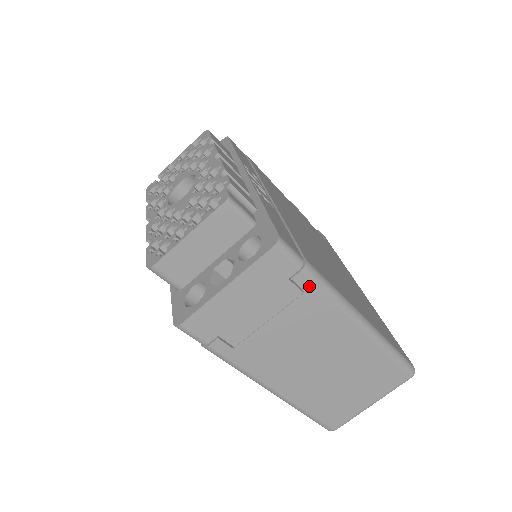
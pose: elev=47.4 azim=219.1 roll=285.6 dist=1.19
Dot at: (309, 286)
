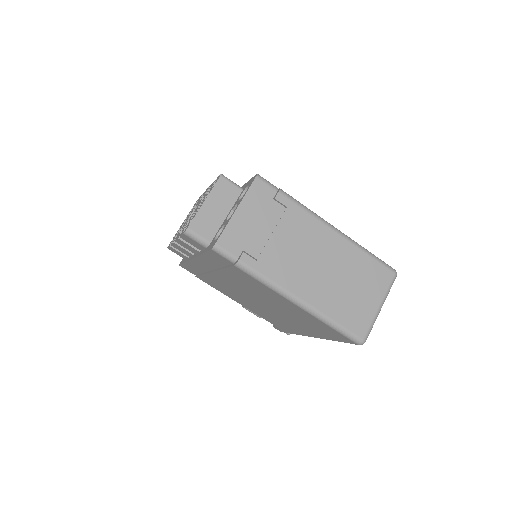
Dot at: (288, 203)
